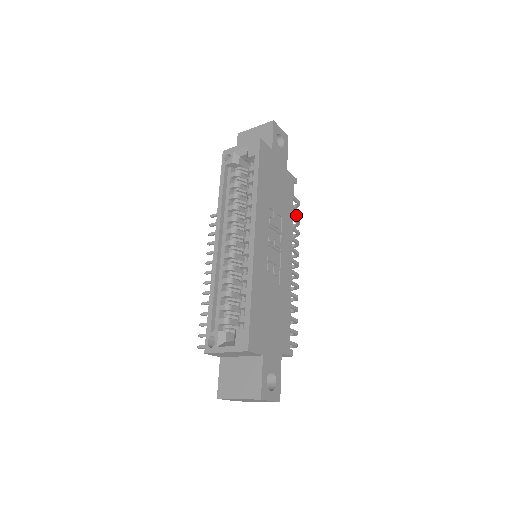
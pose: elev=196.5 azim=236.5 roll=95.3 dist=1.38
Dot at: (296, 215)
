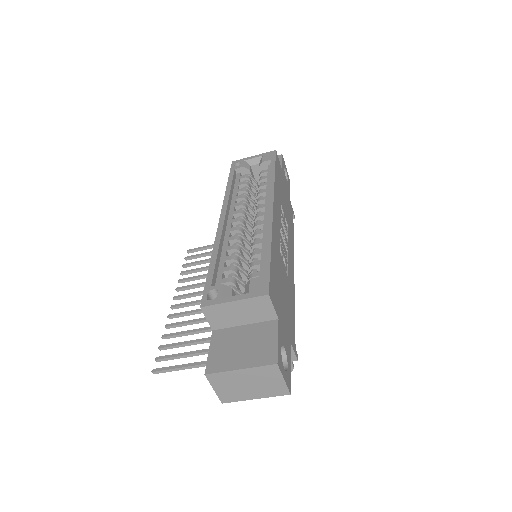
Dot at: occluded
